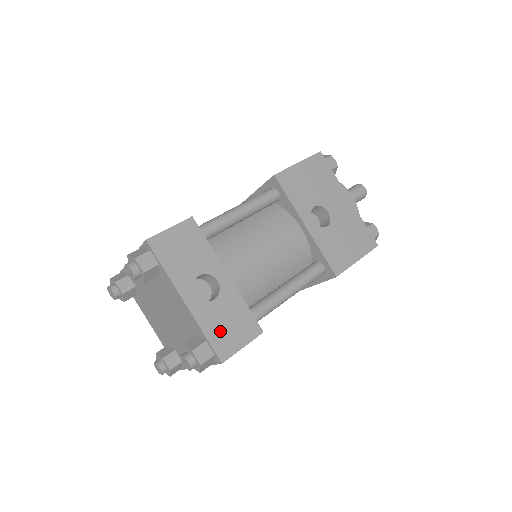
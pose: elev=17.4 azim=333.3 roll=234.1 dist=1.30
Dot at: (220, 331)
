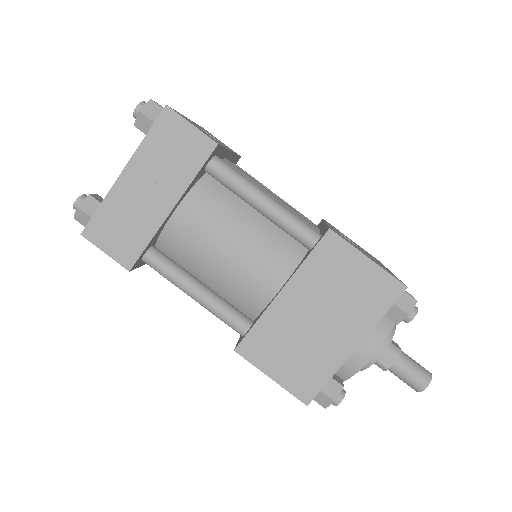
Dot at: occluded
